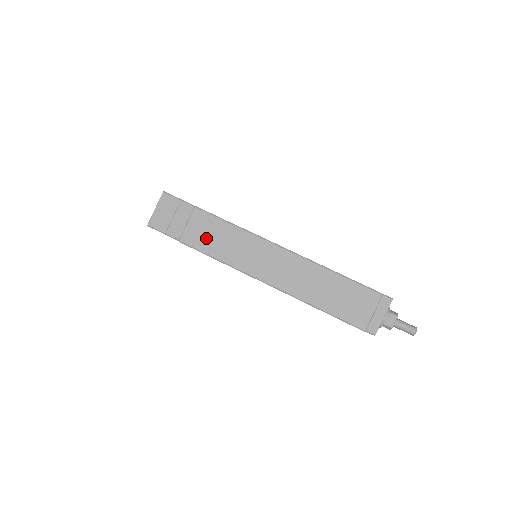
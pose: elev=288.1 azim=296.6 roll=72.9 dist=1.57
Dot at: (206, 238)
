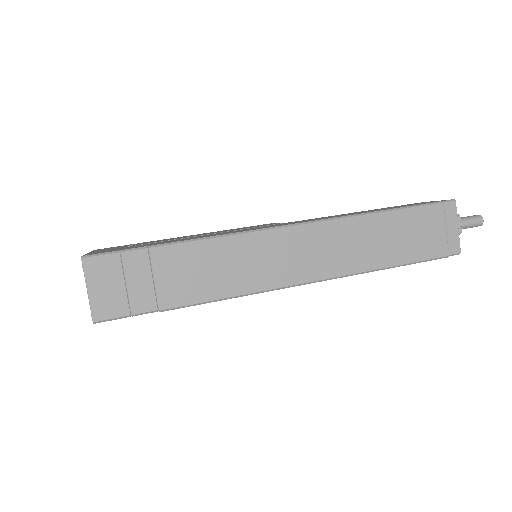
Dot at: (196, 280)
